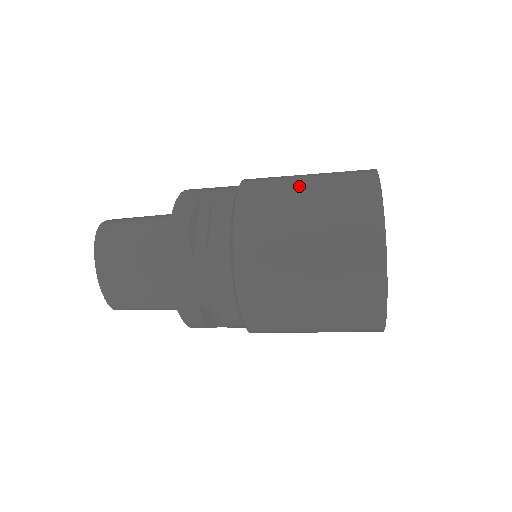
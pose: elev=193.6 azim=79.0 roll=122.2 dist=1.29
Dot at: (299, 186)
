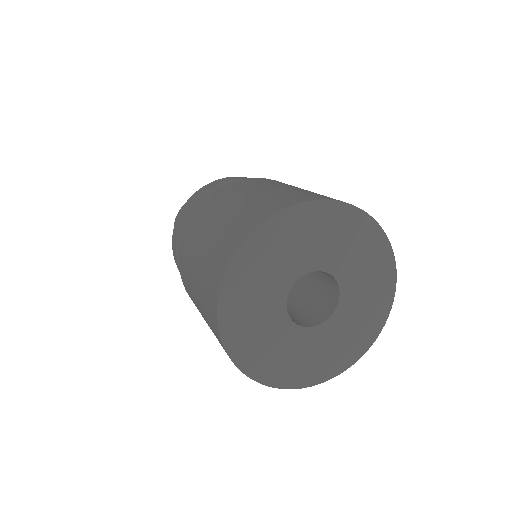
Dot at: (194, 261)
